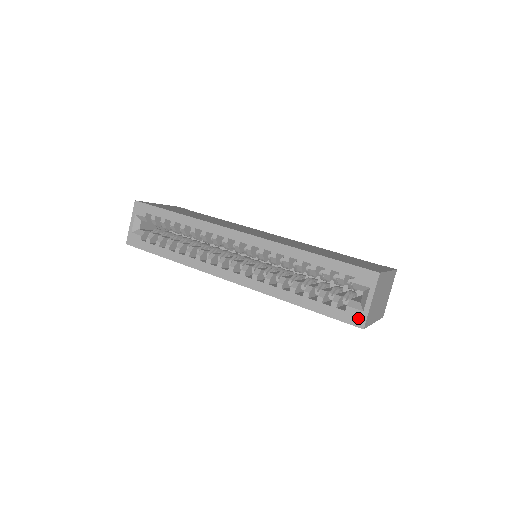
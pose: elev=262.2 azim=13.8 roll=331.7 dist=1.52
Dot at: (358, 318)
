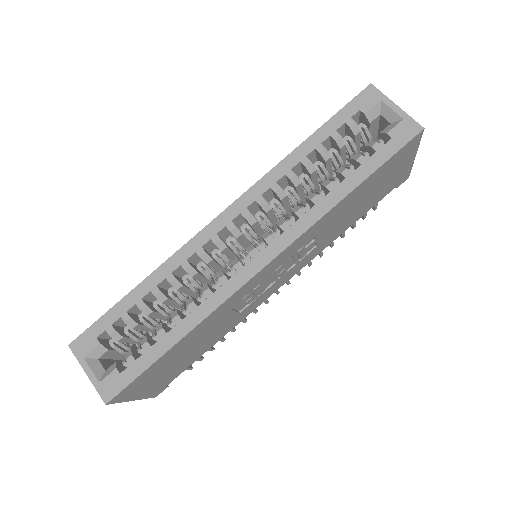
Dot at: (408, 128)
